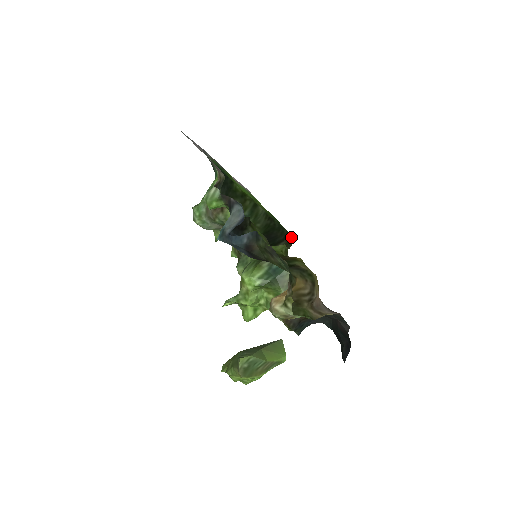
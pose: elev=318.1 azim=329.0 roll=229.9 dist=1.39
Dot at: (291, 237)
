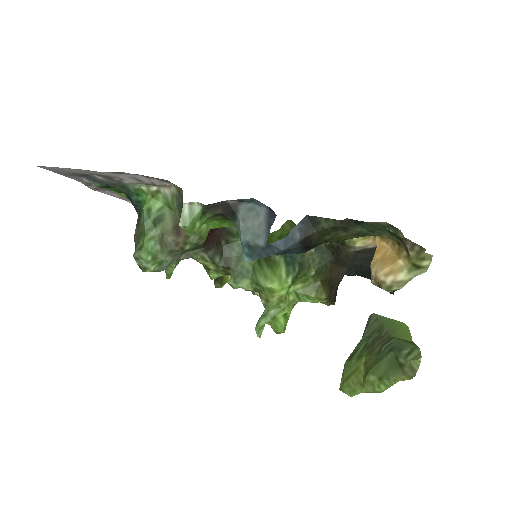
Dot at: occluded
